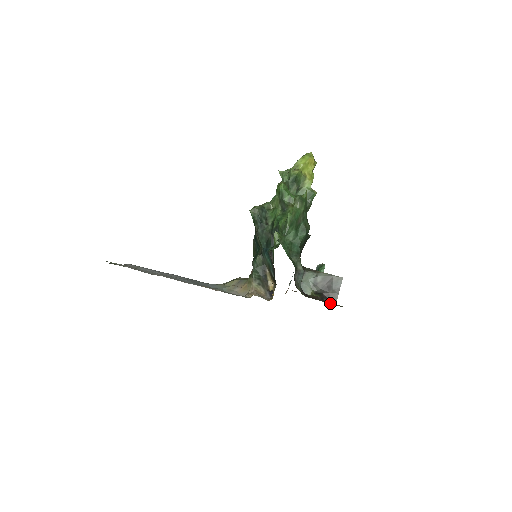
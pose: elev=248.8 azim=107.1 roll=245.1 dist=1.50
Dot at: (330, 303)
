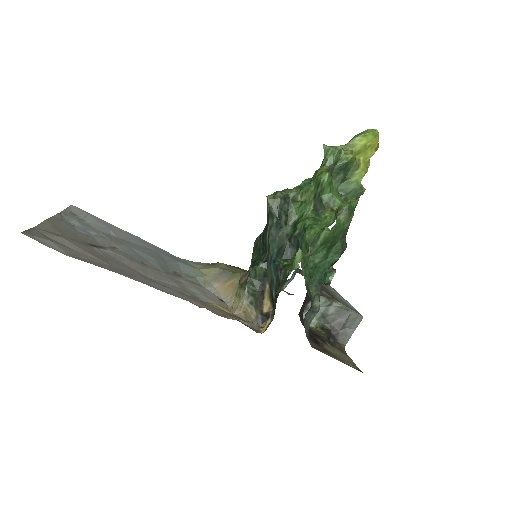
Dot at: (342, 360)
